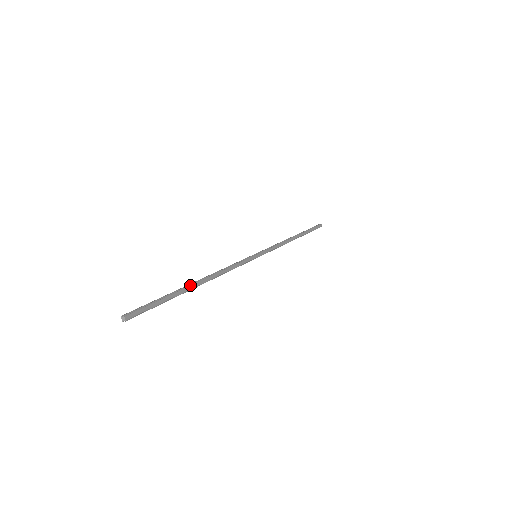
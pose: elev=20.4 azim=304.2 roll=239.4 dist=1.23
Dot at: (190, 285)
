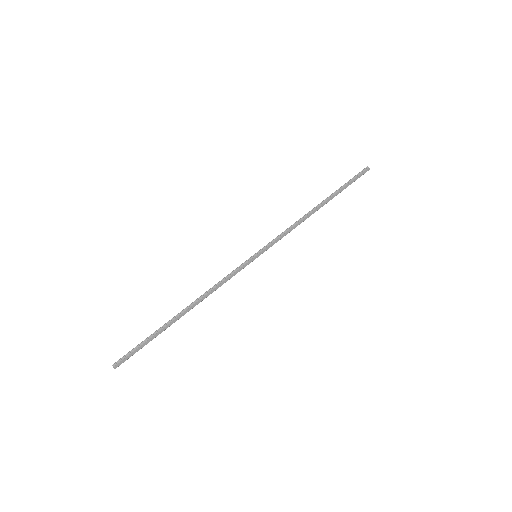
Dot at: (174, 319)
